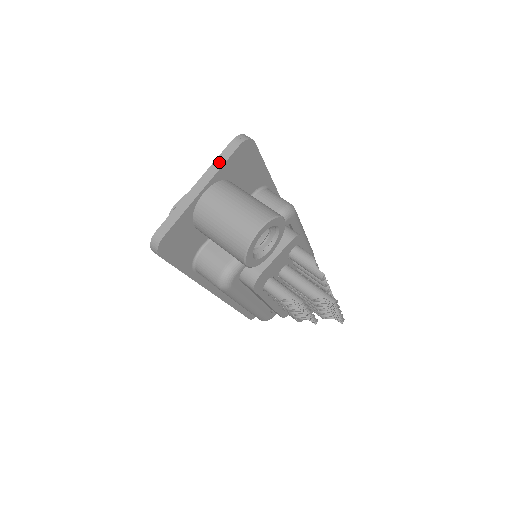
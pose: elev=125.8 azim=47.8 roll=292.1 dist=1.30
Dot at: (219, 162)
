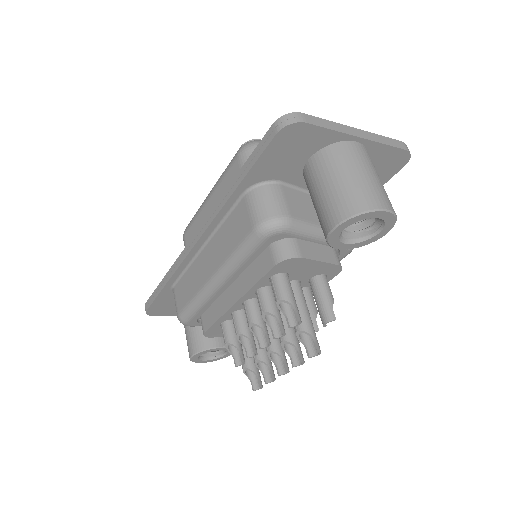
Dot at: (385, 140)
